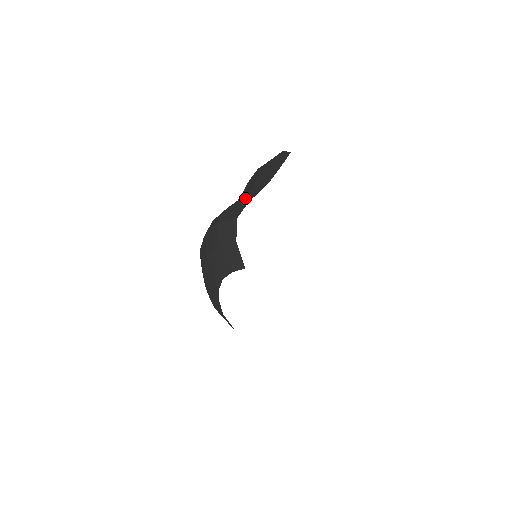
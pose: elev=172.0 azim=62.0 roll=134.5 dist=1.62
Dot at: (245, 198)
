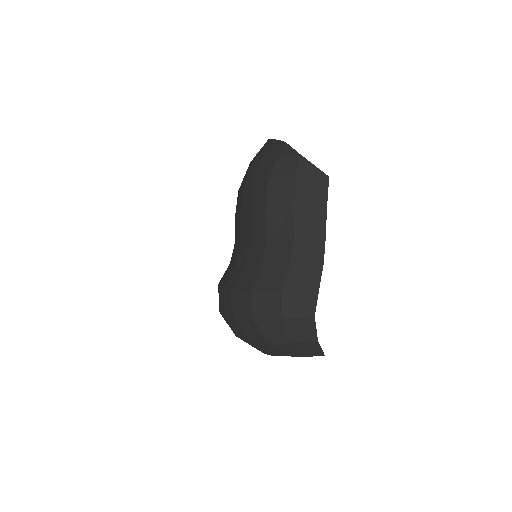
Dot at: (302, 272)
